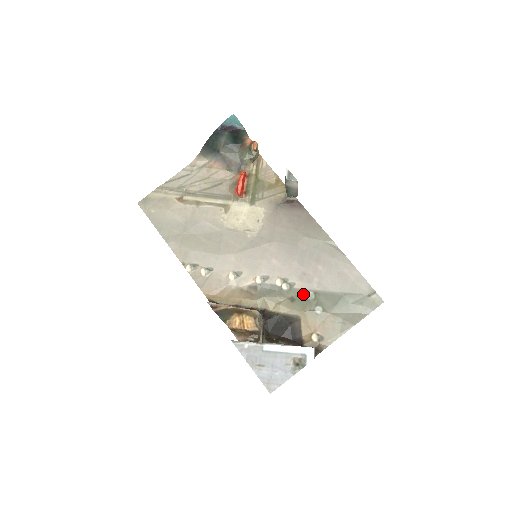
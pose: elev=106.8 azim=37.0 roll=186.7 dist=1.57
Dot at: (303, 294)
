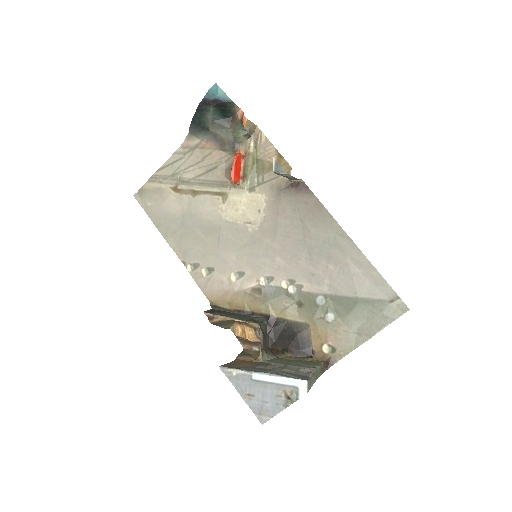
Dot at: (312, 298)
